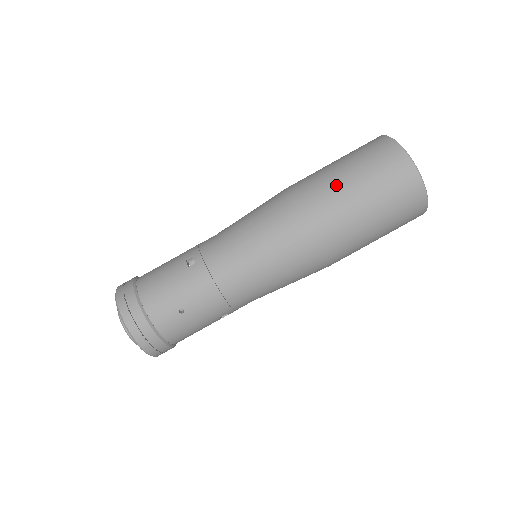
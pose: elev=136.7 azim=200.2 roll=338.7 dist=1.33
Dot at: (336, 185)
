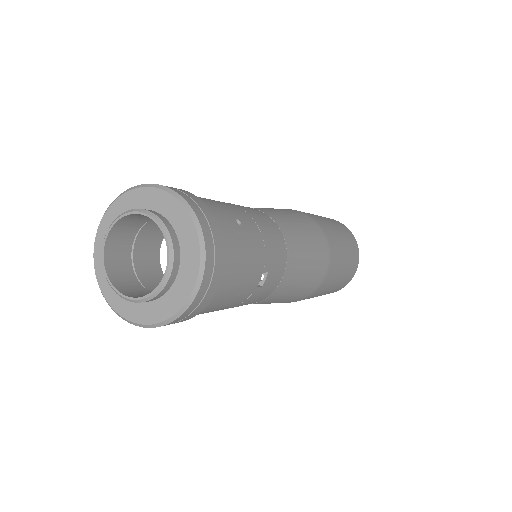
Dot at: occluded
